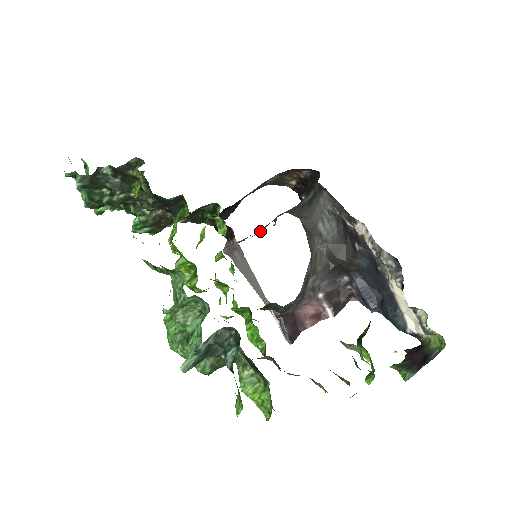
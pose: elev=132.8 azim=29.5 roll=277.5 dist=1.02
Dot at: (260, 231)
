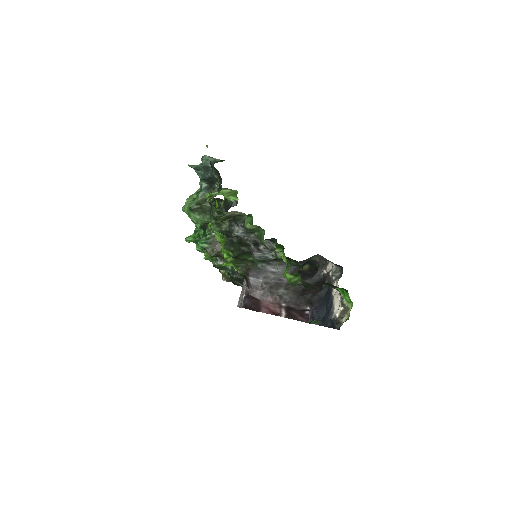
Dot at: occluded
